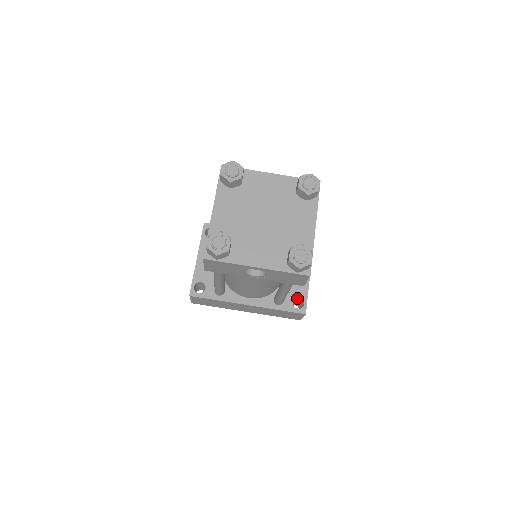
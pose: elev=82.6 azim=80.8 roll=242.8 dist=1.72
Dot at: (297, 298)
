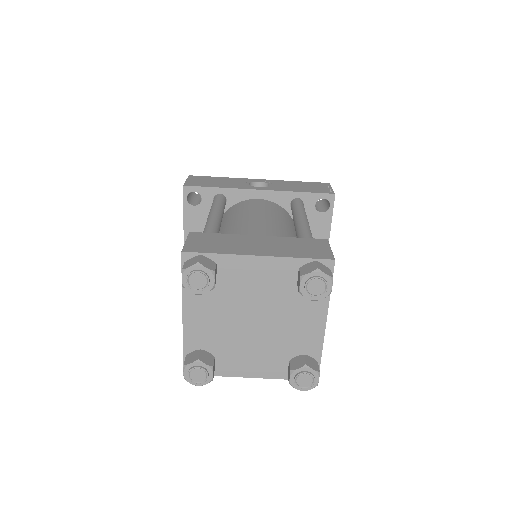
Dot at: occluded
